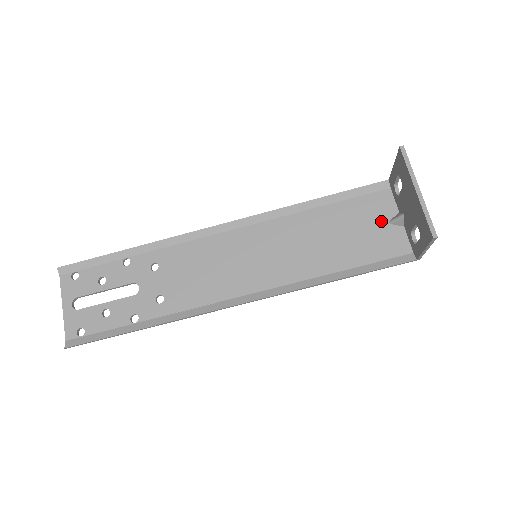
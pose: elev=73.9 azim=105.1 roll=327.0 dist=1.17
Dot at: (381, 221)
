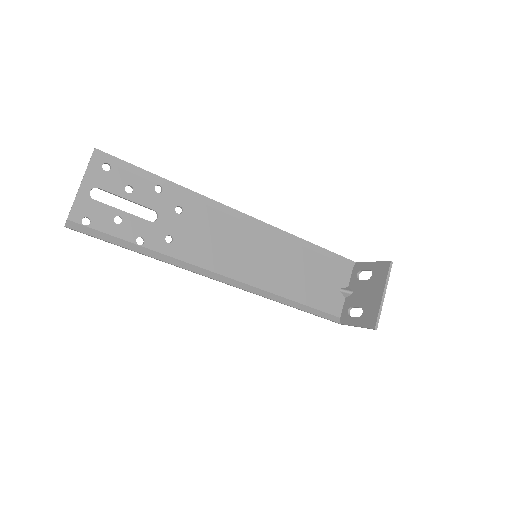
Dot at: (336, 285)
